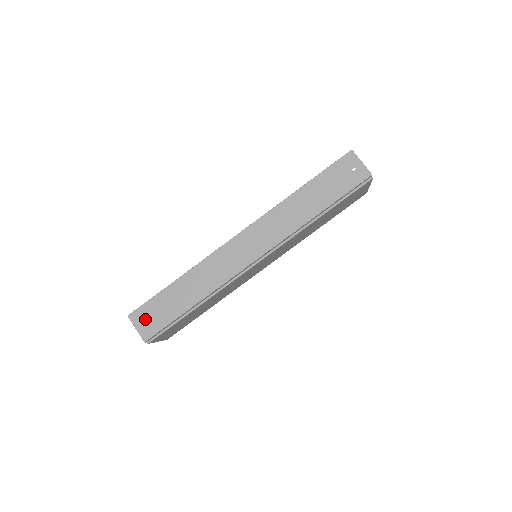
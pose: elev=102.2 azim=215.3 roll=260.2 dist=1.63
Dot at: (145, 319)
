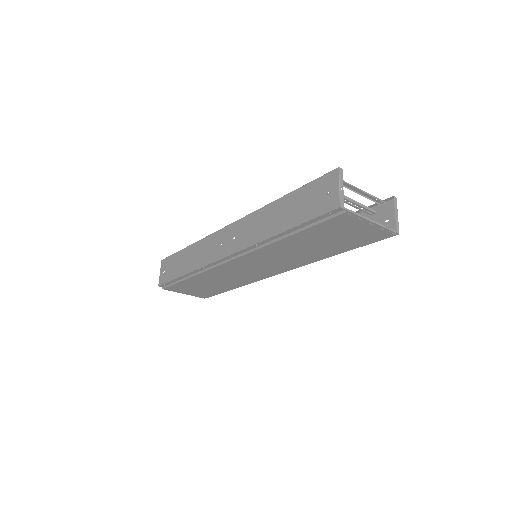
Dot at: (165, 268)
